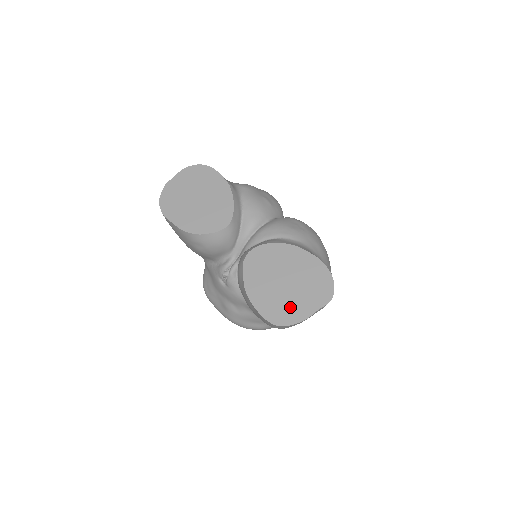
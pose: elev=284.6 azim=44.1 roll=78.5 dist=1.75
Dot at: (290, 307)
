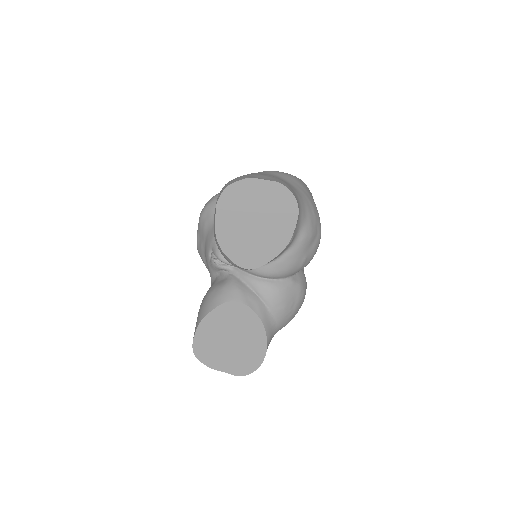
Dot at: (214, 355)
